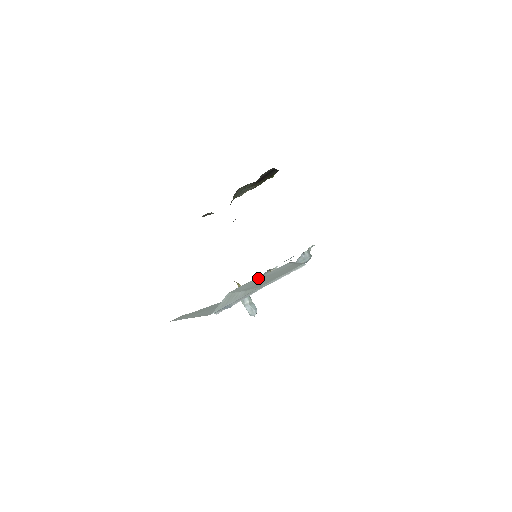
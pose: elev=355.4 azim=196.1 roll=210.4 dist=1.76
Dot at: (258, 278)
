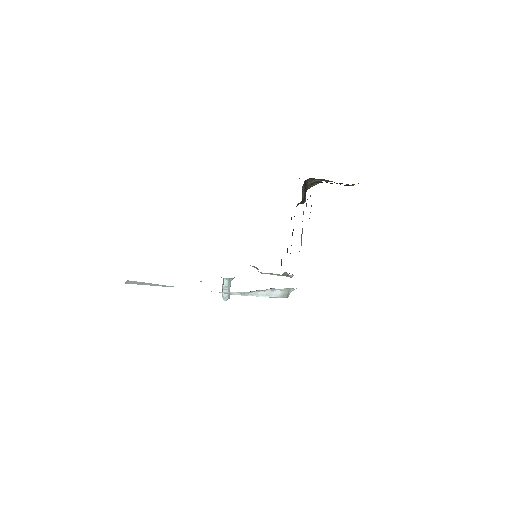
Dot at: occluded
